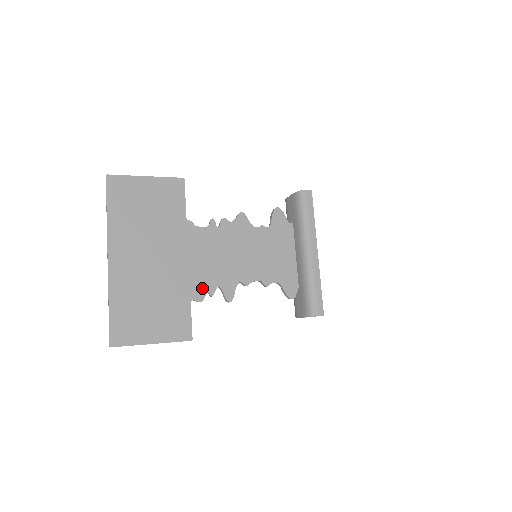
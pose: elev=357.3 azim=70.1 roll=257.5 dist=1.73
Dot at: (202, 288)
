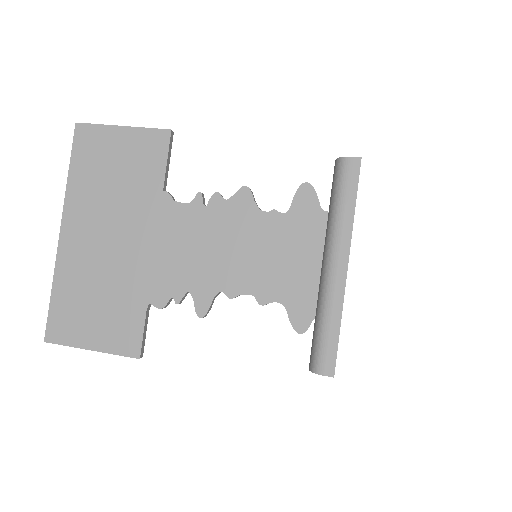
Dot at: (166, 290)
